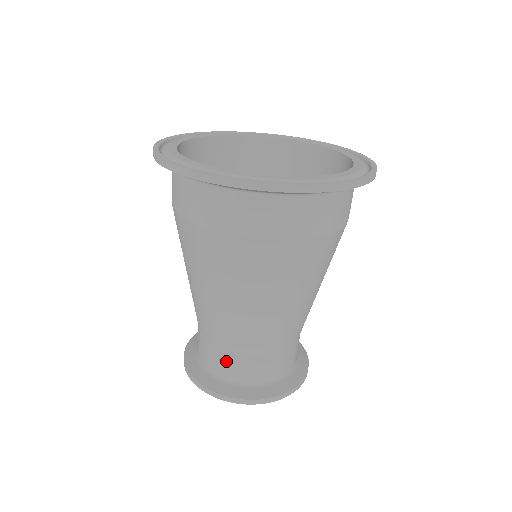
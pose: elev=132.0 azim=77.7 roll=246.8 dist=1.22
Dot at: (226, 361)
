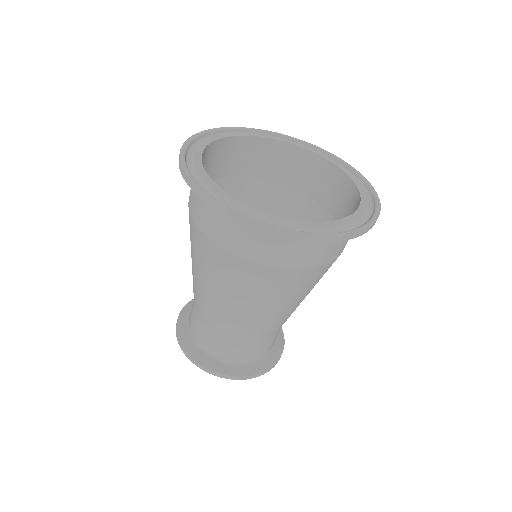
Dot at: (217, 343)
